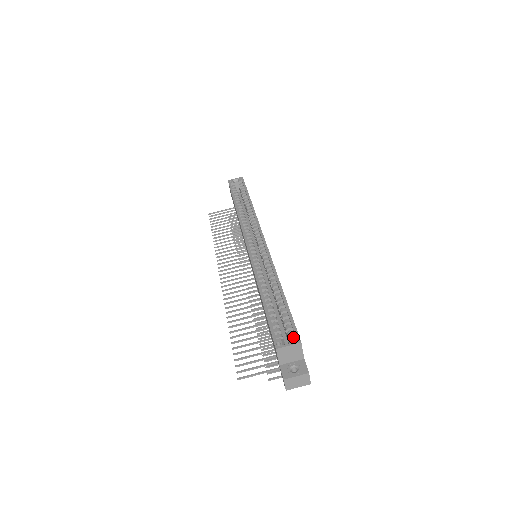
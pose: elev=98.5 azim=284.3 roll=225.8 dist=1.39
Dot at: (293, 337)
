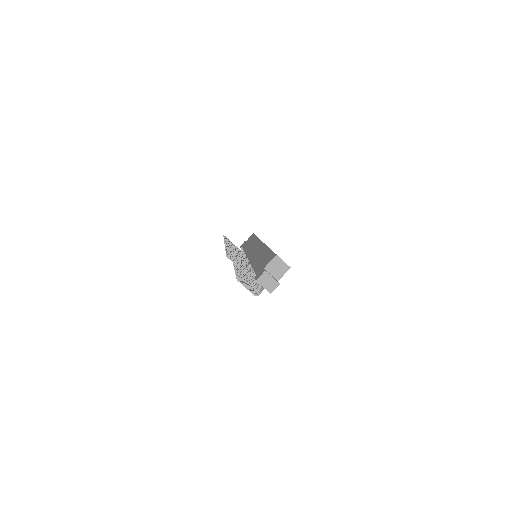
Dot at: occluded
